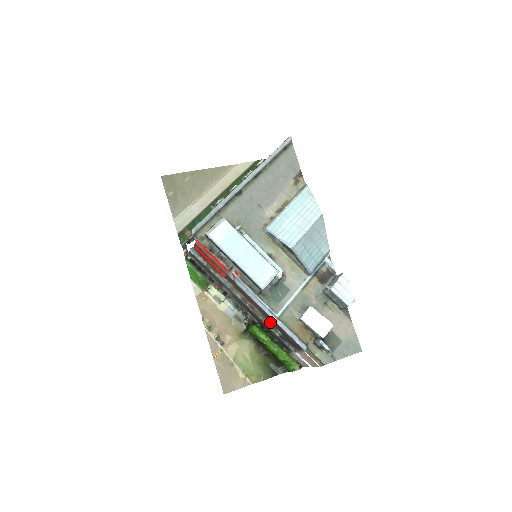
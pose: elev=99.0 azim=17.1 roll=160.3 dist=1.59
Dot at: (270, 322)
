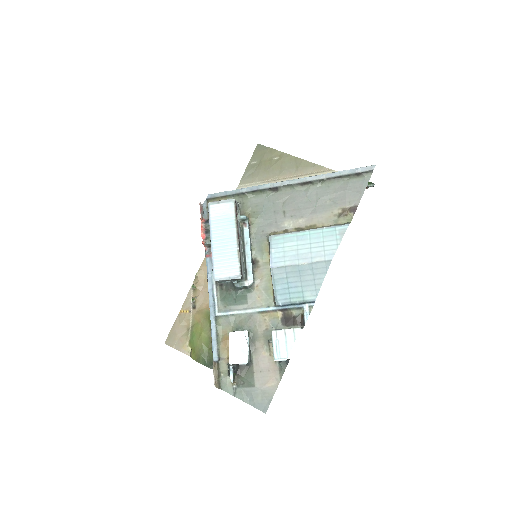
Dot at: occluded
